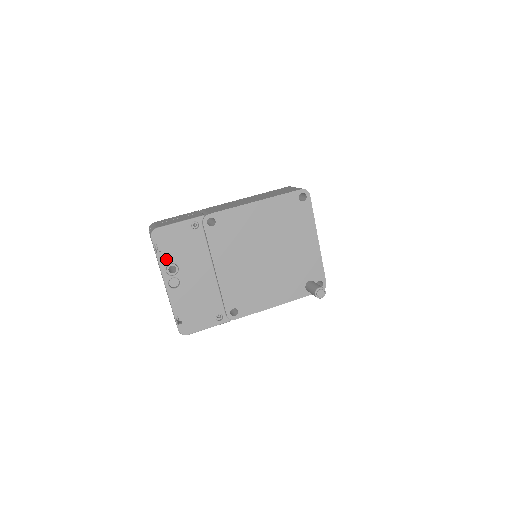
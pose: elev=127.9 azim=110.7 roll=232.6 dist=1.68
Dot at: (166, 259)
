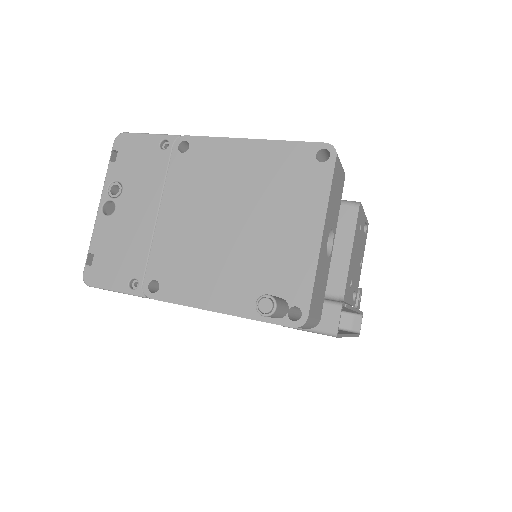
Dot at: (115, 173)
